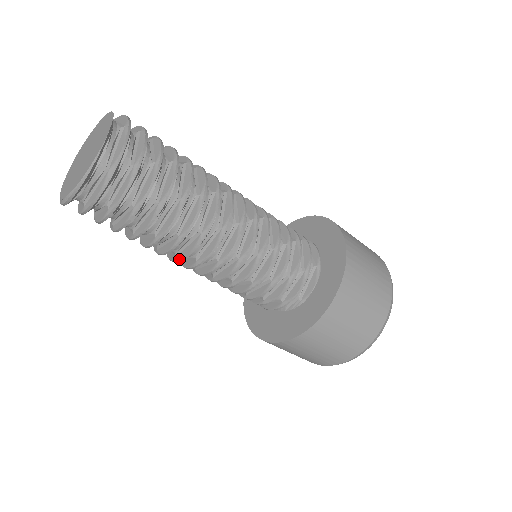
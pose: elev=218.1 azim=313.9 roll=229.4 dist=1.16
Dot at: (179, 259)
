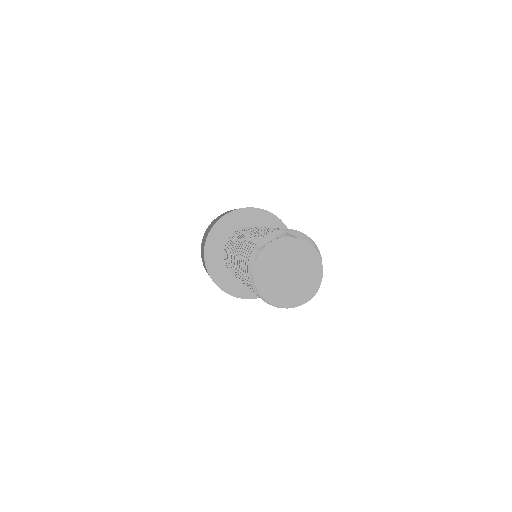
Dot at: occluded
